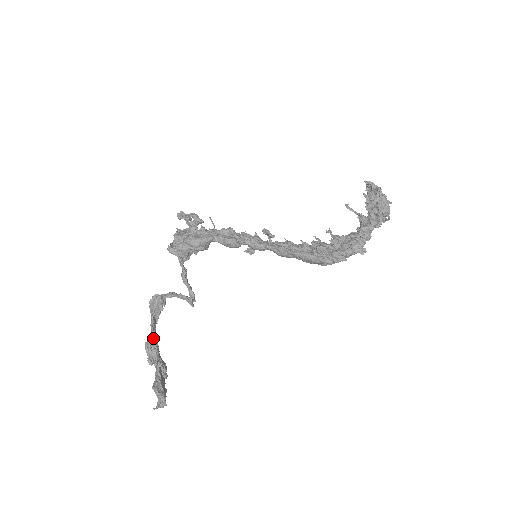
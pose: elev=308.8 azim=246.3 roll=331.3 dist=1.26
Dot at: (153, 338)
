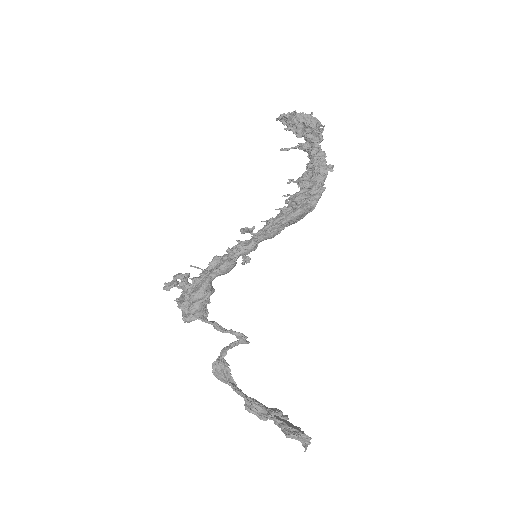
Dot at: (246, 398)
